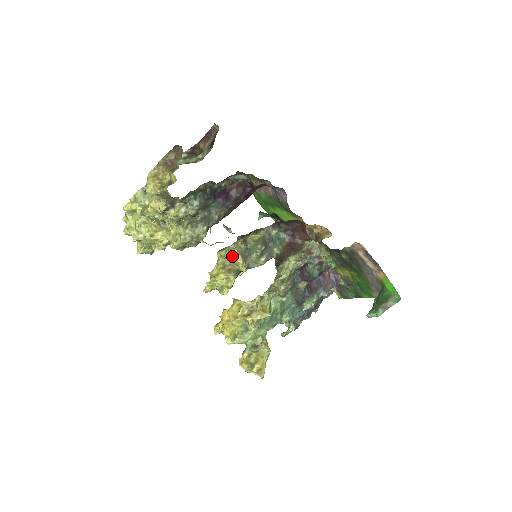
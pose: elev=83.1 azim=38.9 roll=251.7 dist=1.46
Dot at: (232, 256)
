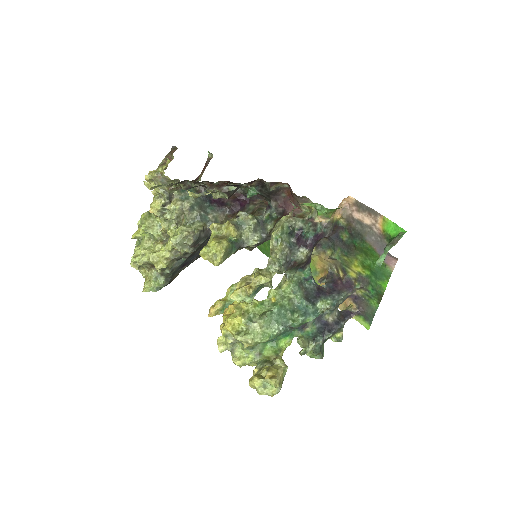
Dot at: (224, 228)
